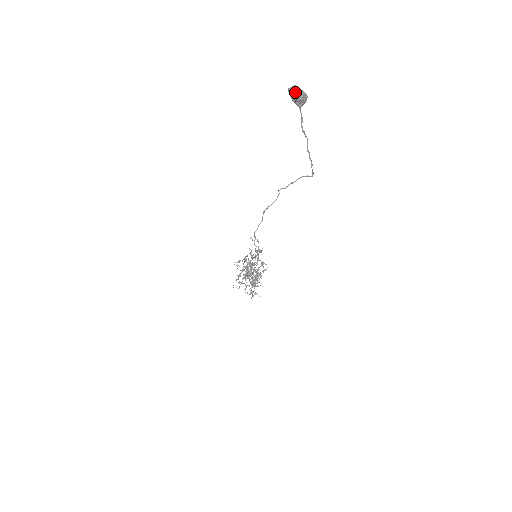
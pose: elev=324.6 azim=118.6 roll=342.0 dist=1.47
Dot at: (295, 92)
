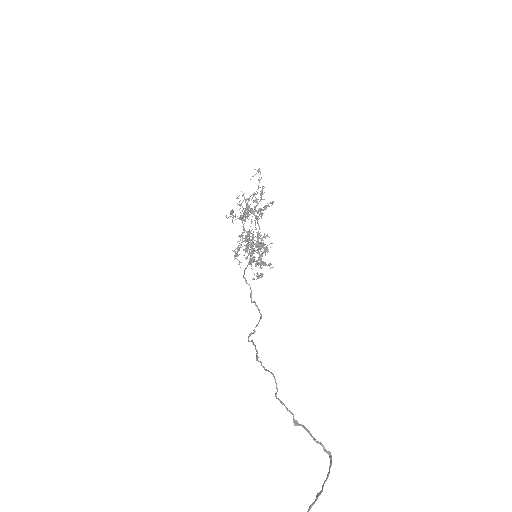
Dot at: out of frame
